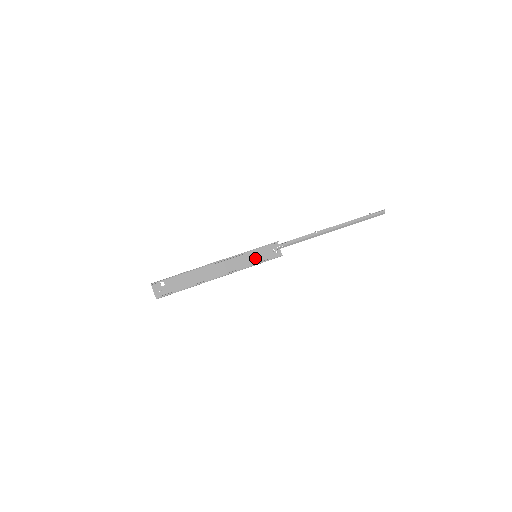
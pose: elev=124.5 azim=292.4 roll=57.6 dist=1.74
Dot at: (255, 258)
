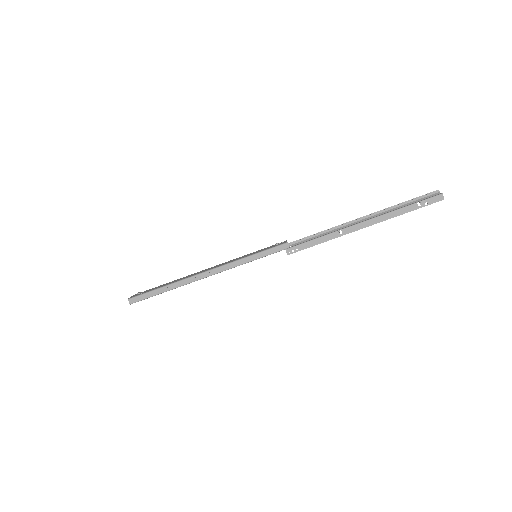
Dot at: occluded
